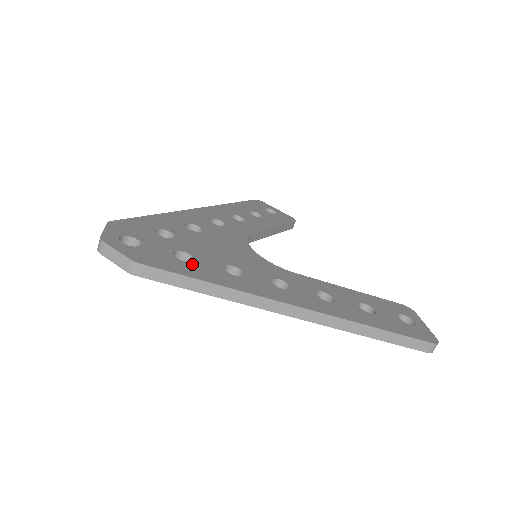
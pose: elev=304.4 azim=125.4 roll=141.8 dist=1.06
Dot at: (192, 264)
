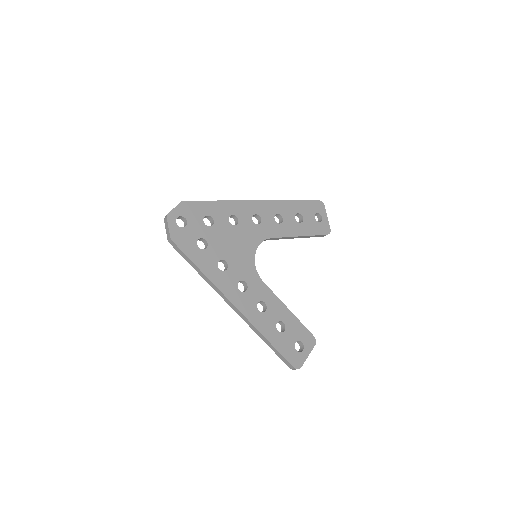
Dot at: (202, 252)
